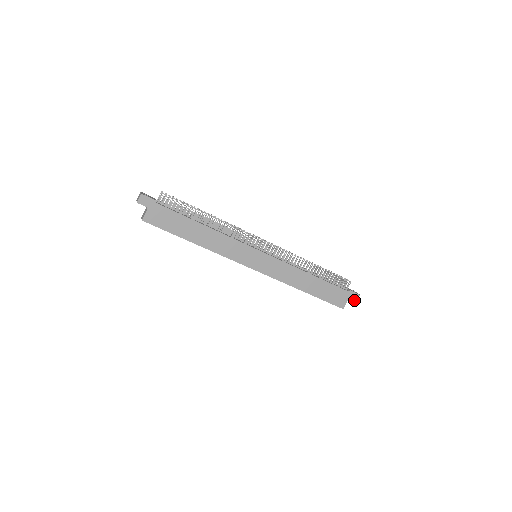
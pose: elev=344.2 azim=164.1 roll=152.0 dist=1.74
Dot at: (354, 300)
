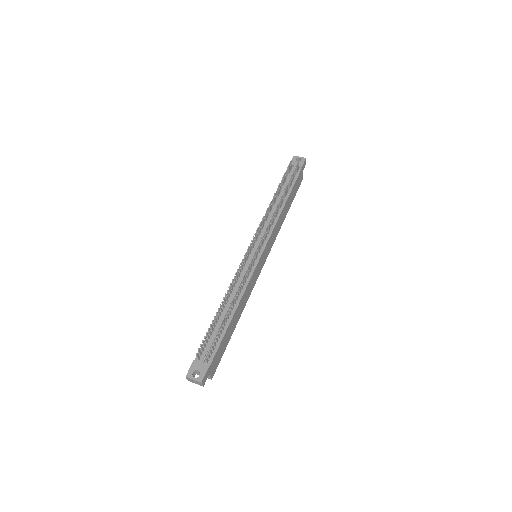
Dot at: occluded
